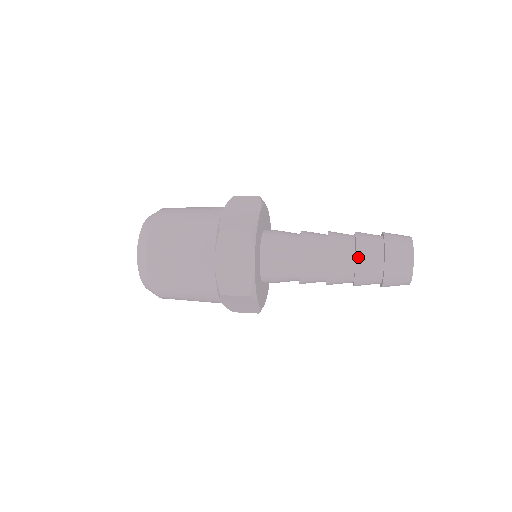
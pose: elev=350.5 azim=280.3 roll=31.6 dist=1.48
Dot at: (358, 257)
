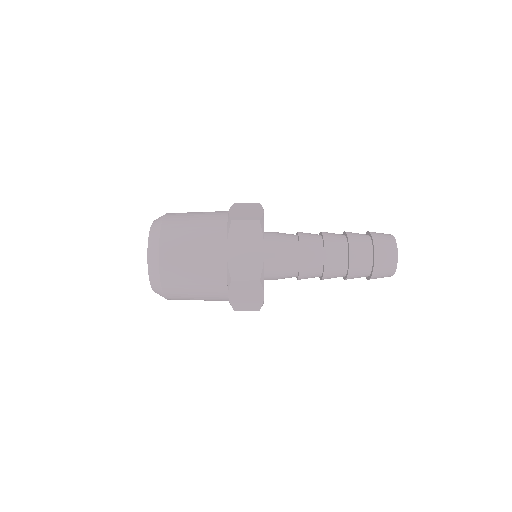
Dot at: (347, 232)
